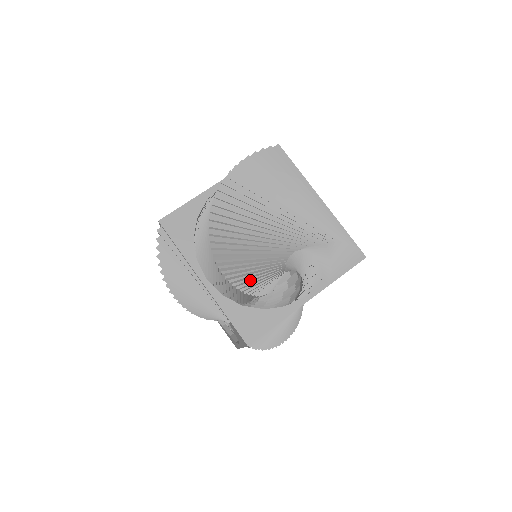
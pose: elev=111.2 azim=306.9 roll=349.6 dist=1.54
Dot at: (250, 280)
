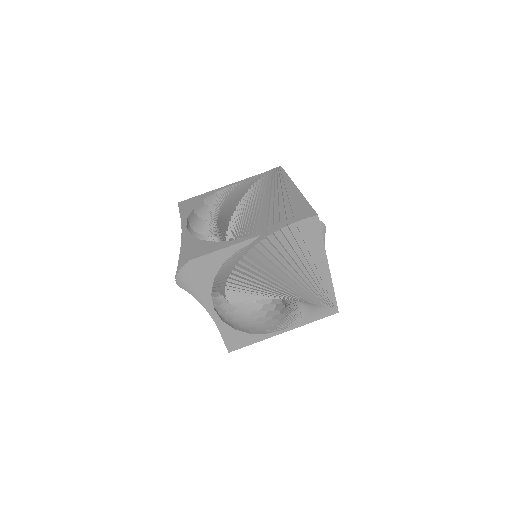
Dot at: (246, 301)
